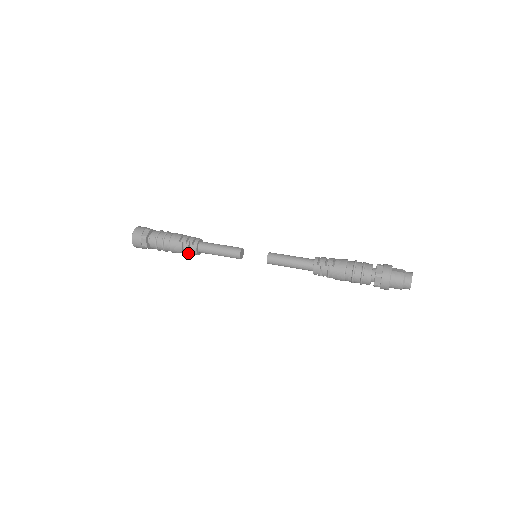
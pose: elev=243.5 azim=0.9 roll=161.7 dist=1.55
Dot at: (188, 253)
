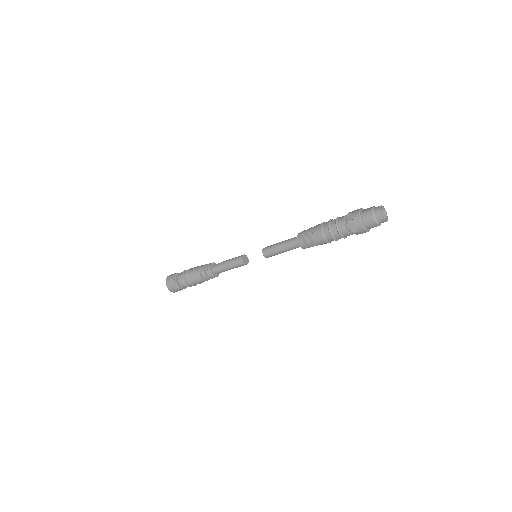
Dot at: (208, 279)
